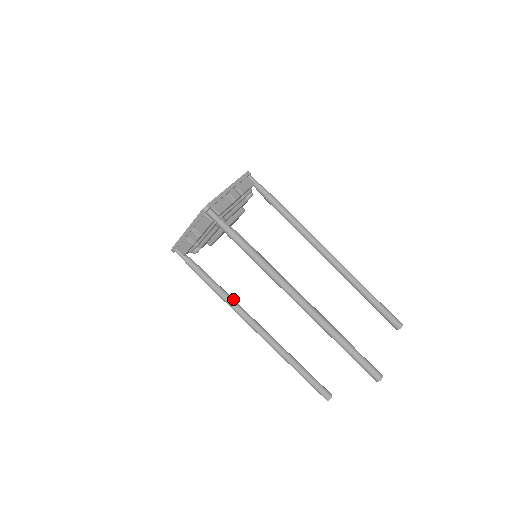
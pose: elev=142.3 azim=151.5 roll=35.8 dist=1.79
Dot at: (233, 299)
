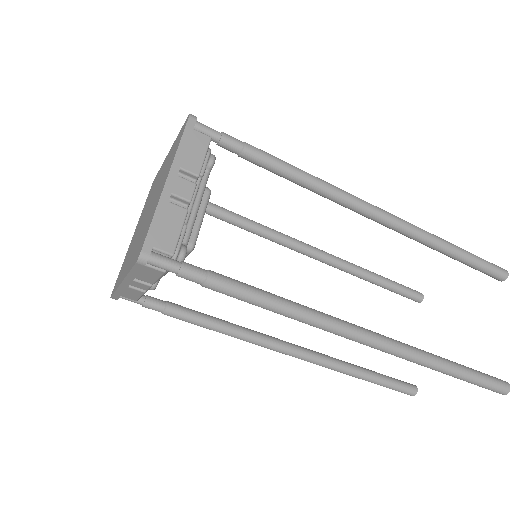
Dot at: (241, 328)
